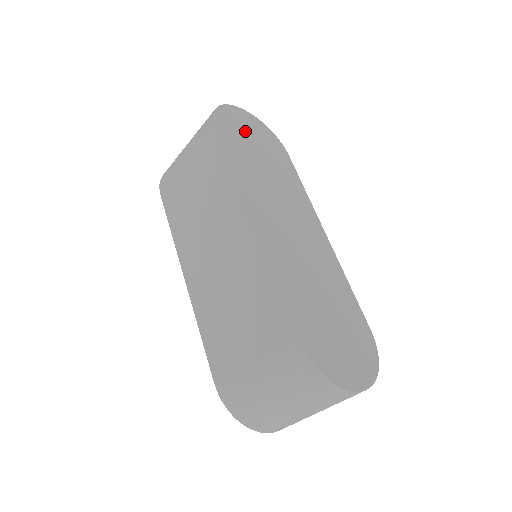
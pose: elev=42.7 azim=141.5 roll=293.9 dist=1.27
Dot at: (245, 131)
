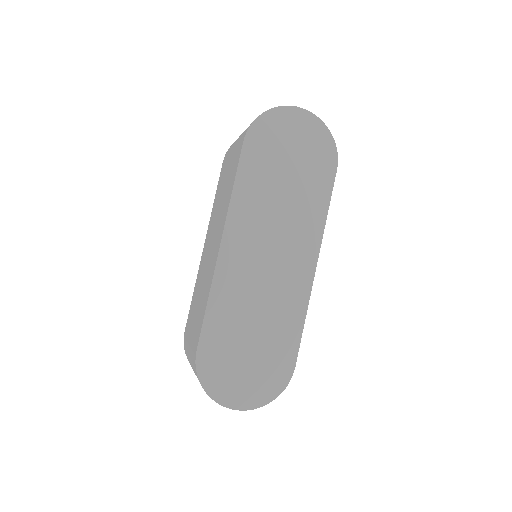
Dot at: (287, 141)
